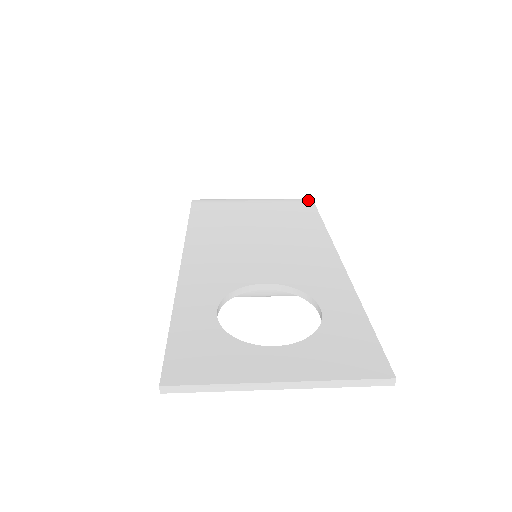
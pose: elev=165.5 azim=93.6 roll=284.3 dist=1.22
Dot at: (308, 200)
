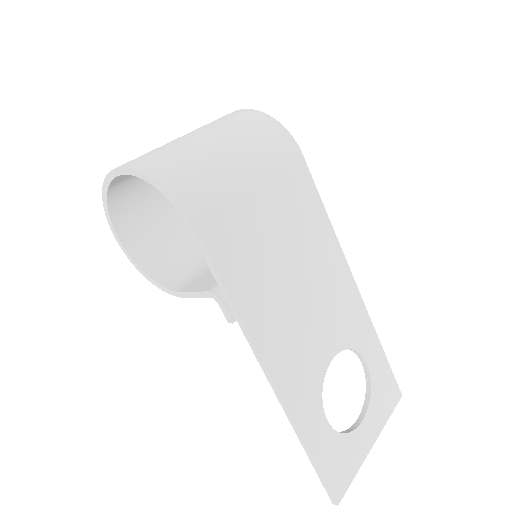
Dot at: (296, 150)
